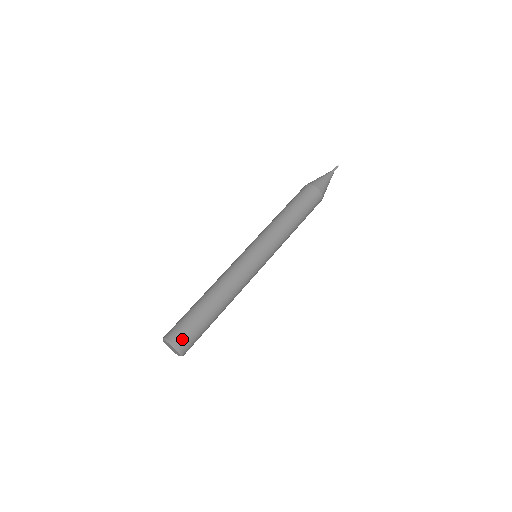
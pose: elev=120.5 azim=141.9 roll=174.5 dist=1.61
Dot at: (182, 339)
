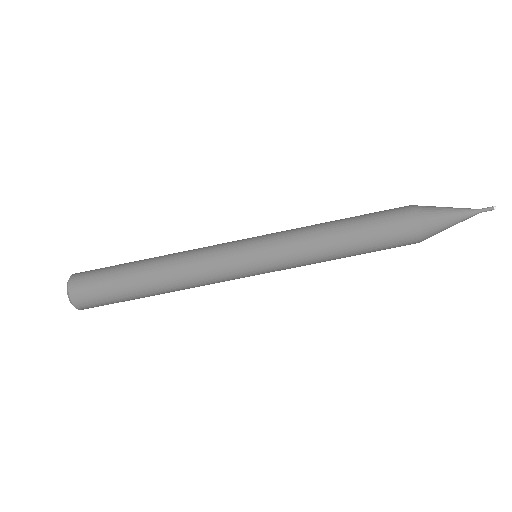
Dot at: (82, 294)
